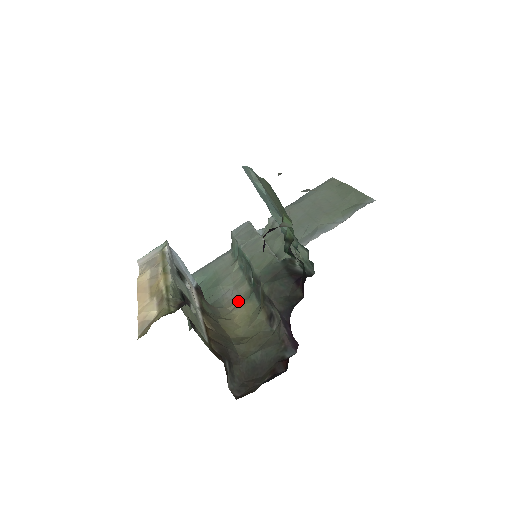
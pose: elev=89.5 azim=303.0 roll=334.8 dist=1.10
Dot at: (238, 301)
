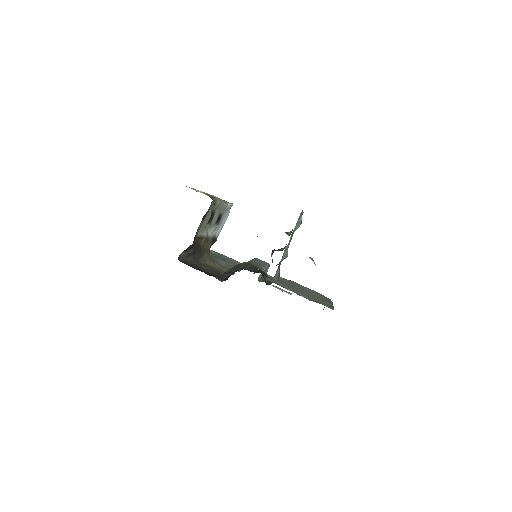
Dot at: (222, 266)
